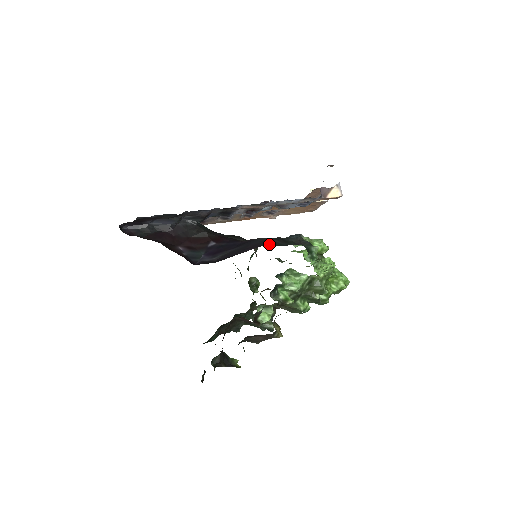
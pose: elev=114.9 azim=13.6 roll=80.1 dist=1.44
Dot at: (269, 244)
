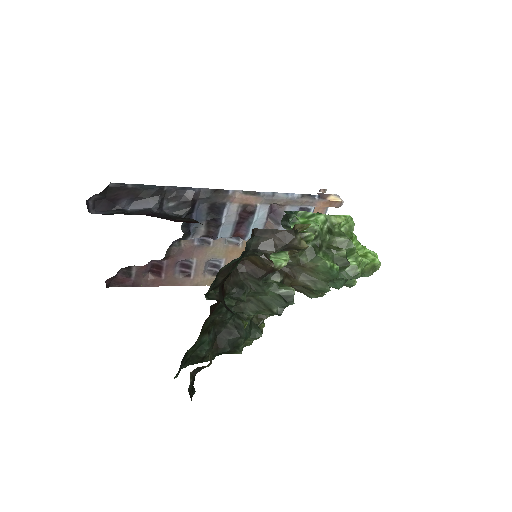
Dot at: occluded
